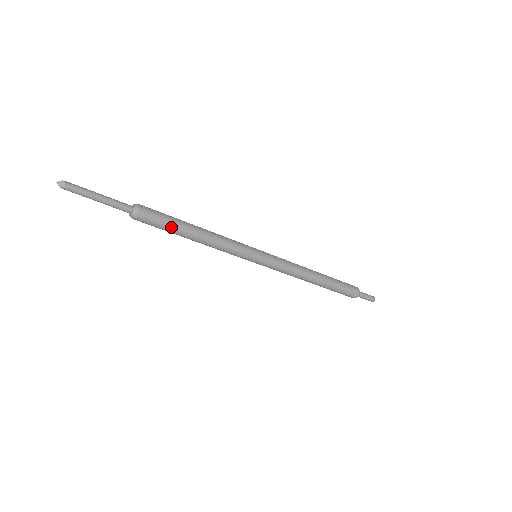
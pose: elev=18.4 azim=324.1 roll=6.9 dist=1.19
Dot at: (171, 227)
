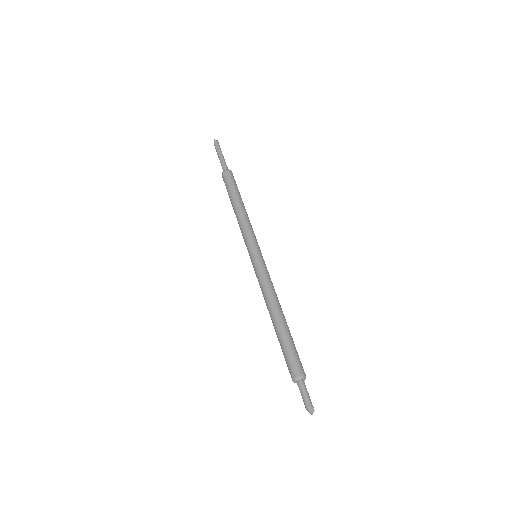
Dot at: (235, 189)
